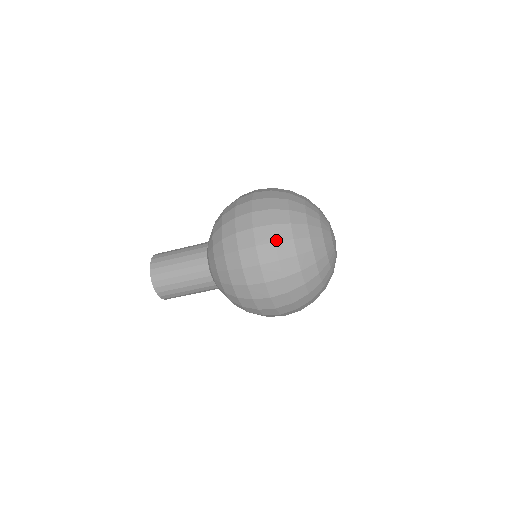
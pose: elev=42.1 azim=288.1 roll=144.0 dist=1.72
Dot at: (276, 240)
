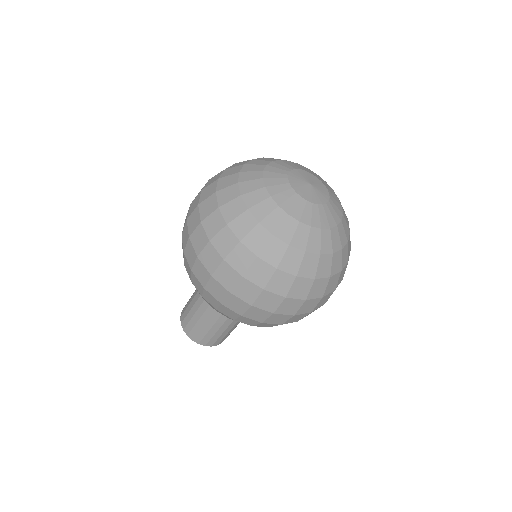
Dot at: (223, 256)
